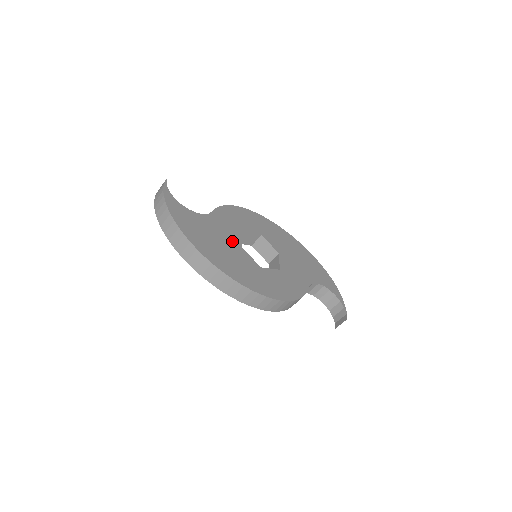
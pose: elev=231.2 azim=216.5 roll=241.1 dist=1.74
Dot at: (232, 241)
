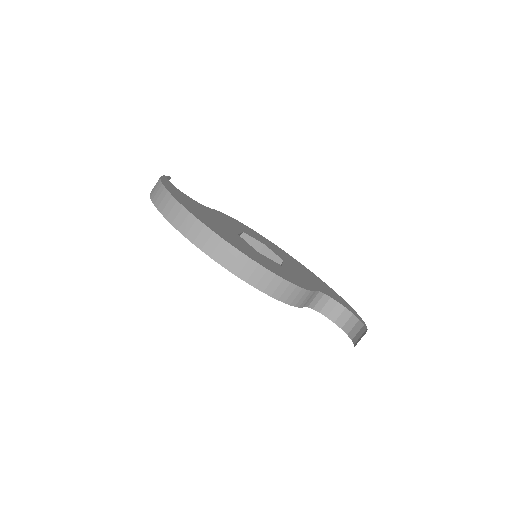
Dot at: (227, 227)
